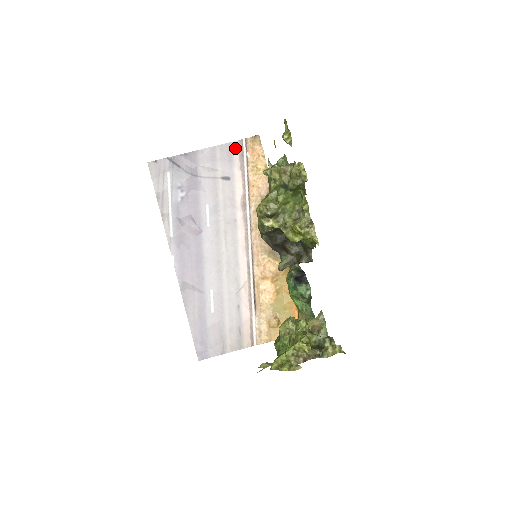
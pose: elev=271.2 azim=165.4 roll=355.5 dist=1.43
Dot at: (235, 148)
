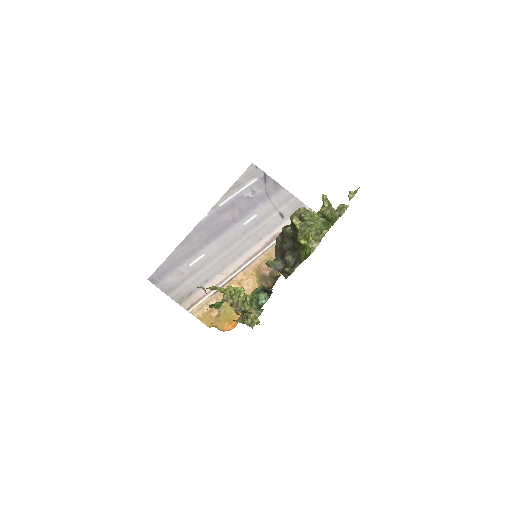
Dot at: occluded
